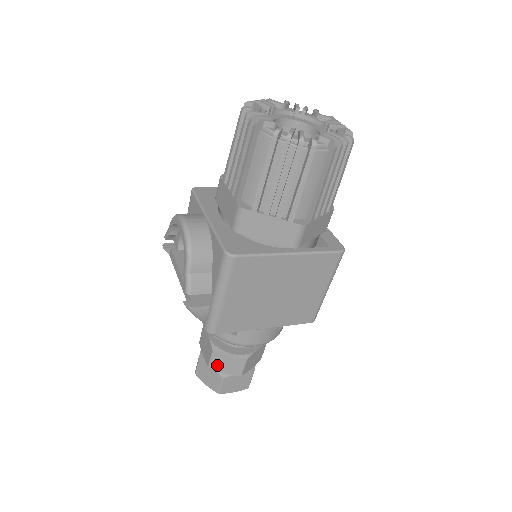
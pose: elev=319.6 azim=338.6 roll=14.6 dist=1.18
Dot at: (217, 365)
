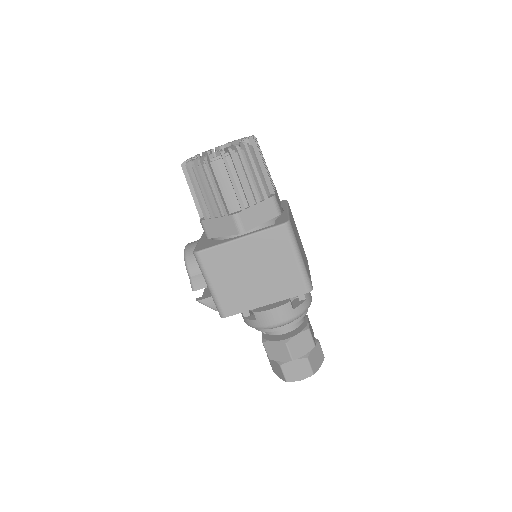
Dot at: (272, 355)
